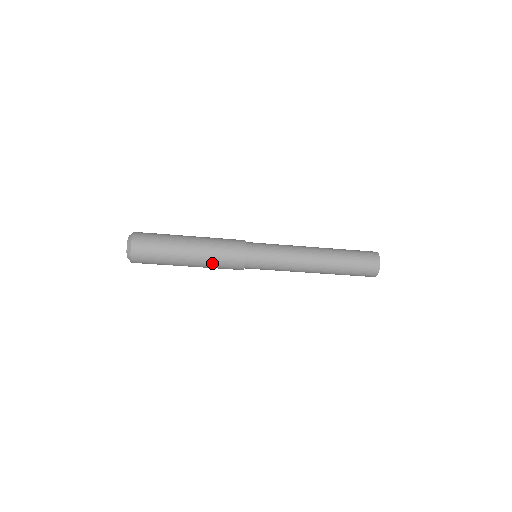
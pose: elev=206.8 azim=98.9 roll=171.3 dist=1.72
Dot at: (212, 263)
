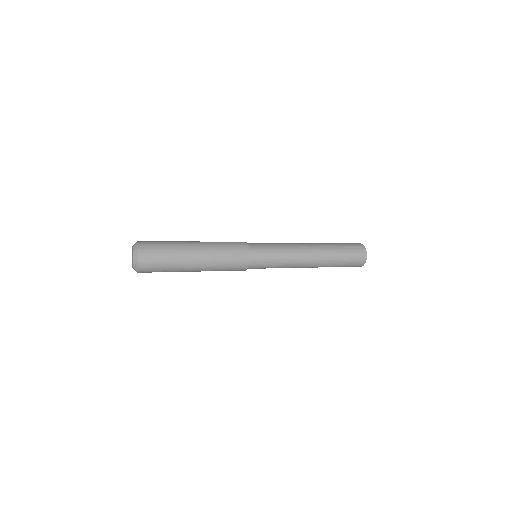
Dot at: occluded
